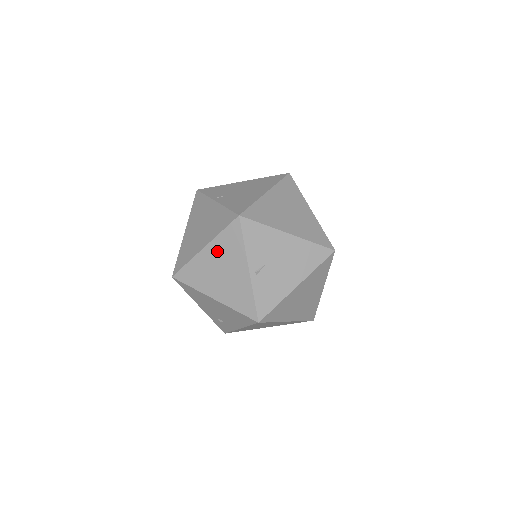
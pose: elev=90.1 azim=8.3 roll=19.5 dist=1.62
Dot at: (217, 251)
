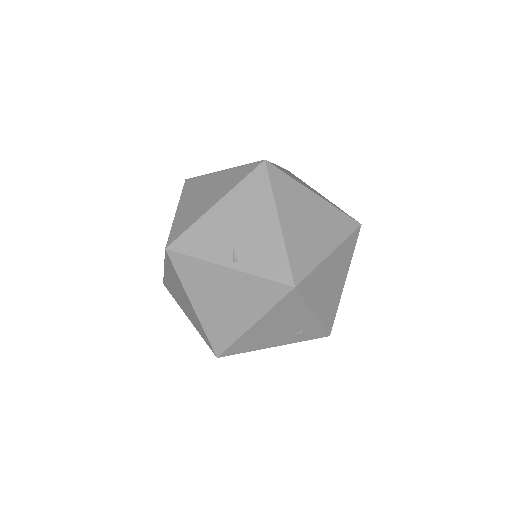
Dot at: (199, 293)
